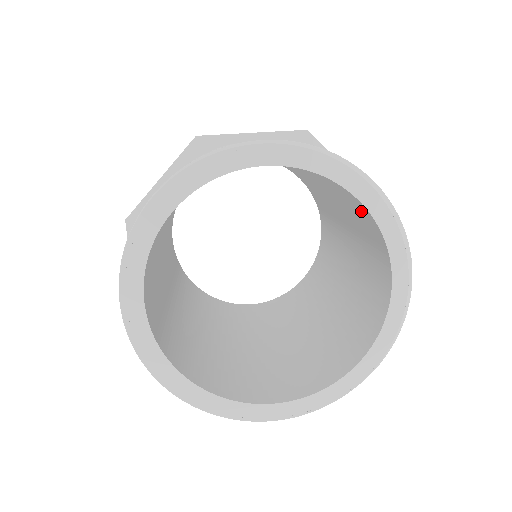
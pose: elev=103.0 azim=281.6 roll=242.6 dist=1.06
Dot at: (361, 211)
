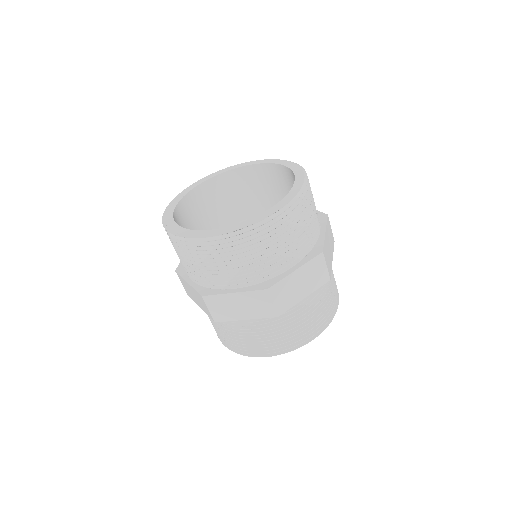
Dot at: (260, 177)
